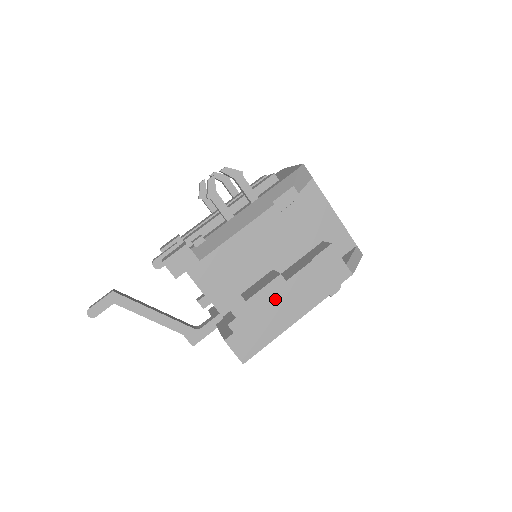
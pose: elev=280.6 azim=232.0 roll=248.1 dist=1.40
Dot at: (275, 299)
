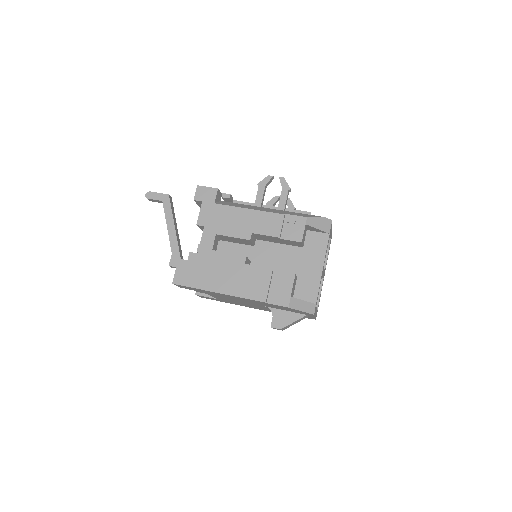
Dot at: (228, 267)
